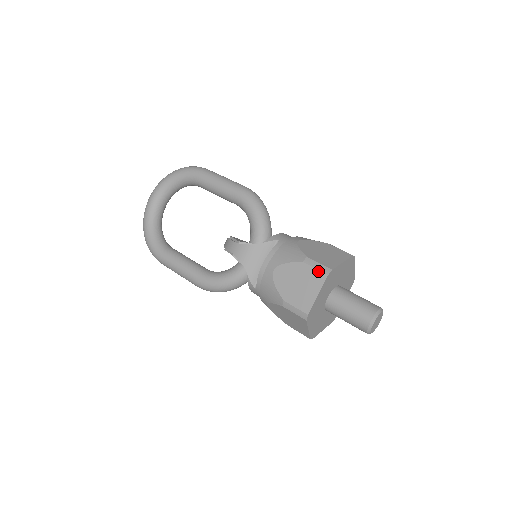
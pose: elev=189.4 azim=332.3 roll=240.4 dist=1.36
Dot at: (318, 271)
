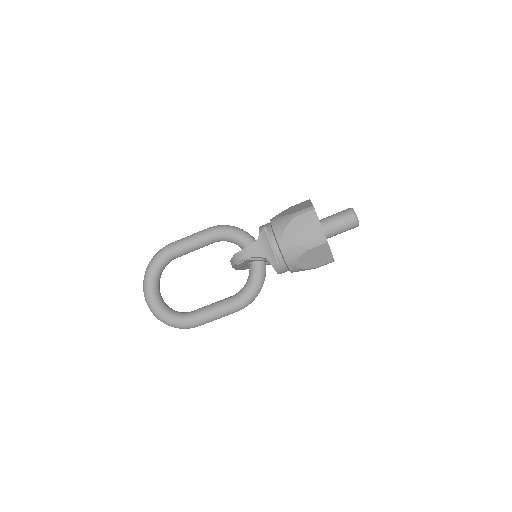
Dot at: (307, 212)
